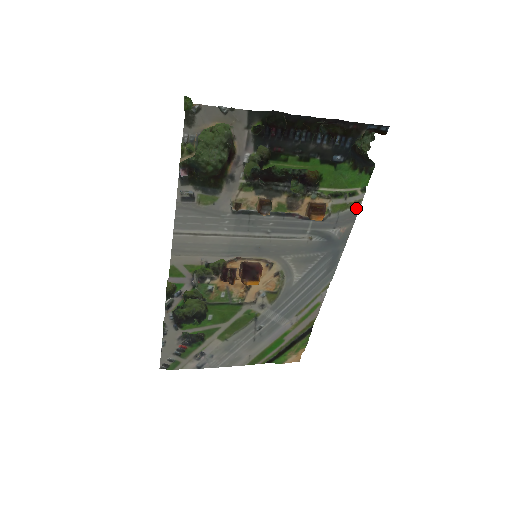
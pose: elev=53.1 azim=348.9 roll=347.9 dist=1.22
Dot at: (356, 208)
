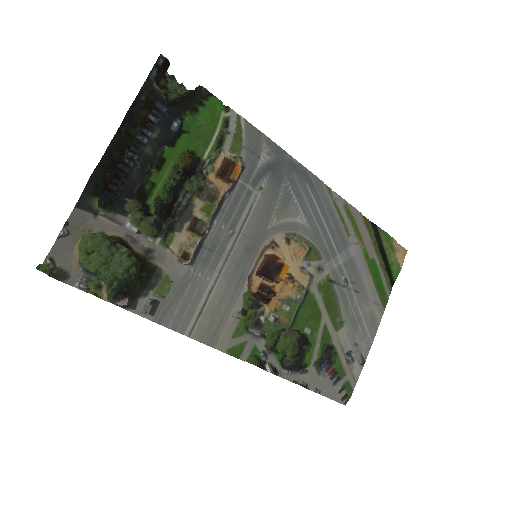
Dot at: (245, 125)
